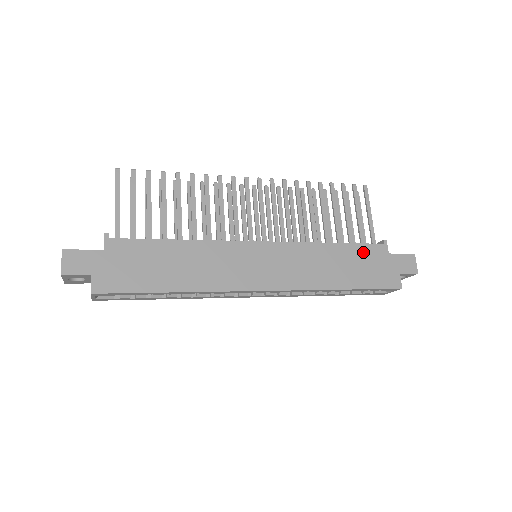
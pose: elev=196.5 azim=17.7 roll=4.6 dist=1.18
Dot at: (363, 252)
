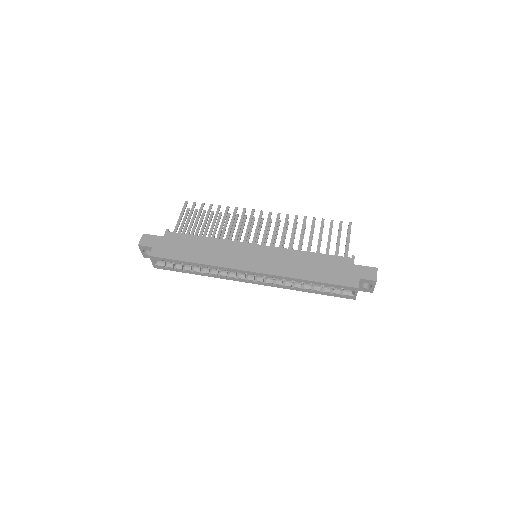
Dot at: (332, 260)
